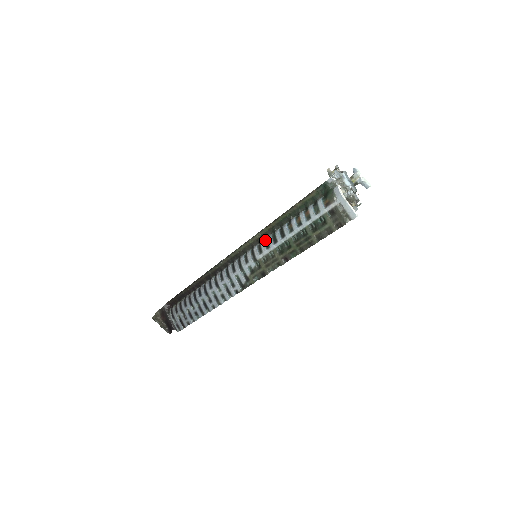
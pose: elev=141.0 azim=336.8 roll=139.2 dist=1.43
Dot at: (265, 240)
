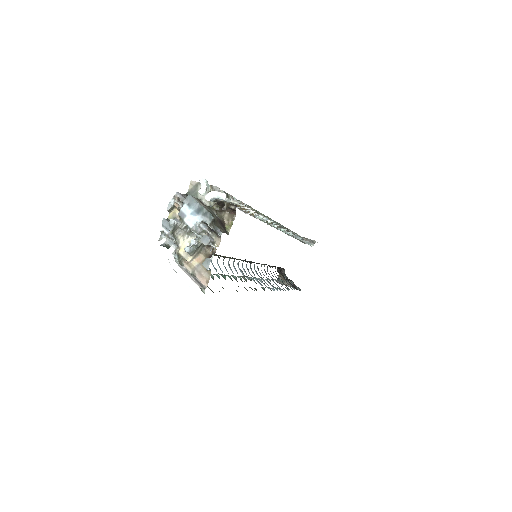
Dot at: occluded
